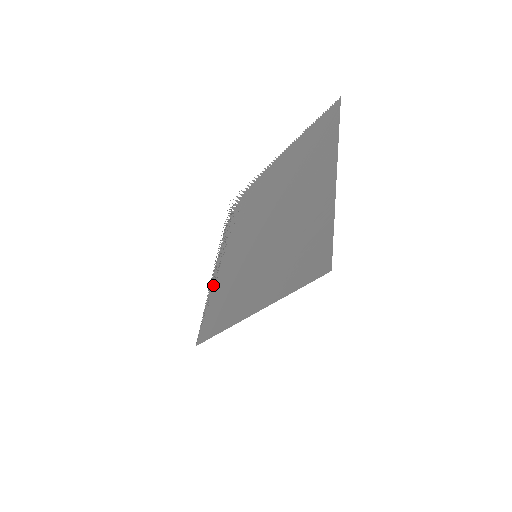
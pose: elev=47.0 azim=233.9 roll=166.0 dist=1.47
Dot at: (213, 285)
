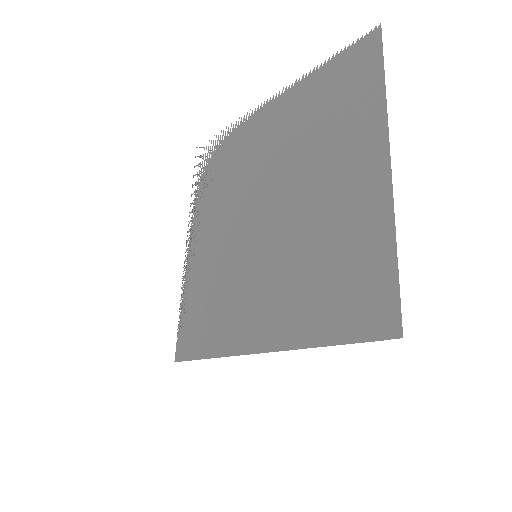
Dot at: (189, 276)
